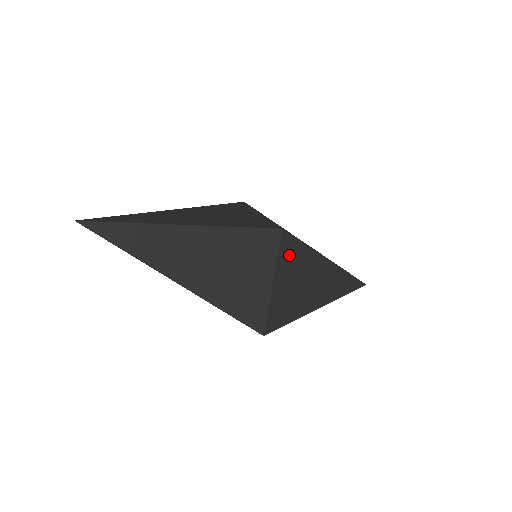
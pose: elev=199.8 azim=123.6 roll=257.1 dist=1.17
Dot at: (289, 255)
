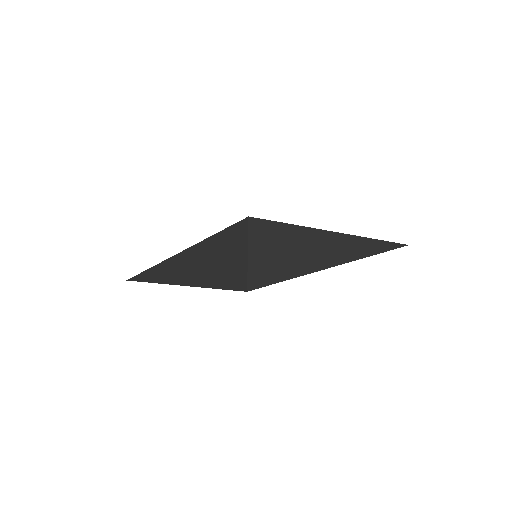
Dot at: (264, 232)
